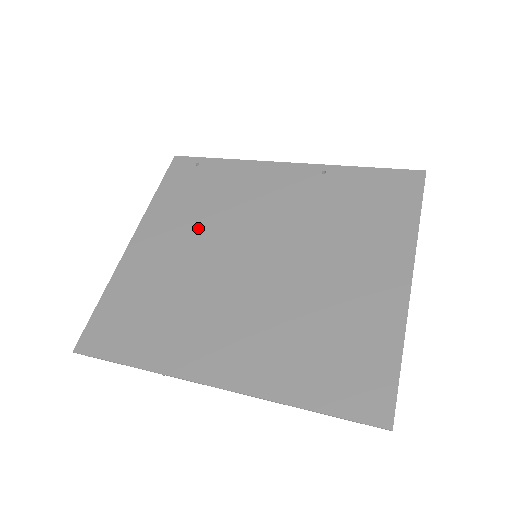
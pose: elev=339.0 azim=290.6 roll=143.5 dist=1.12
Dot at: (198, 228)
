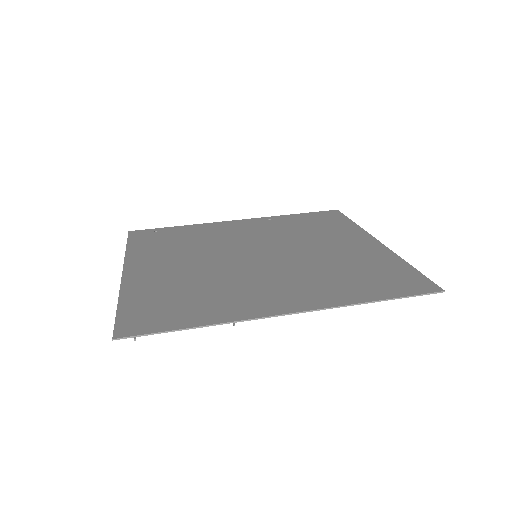
Dot at: (189, 254)
